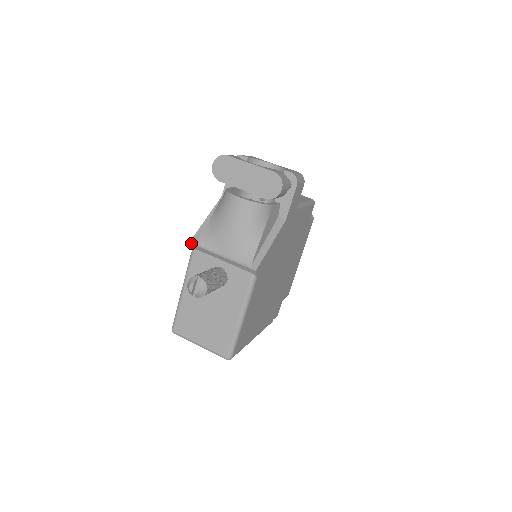
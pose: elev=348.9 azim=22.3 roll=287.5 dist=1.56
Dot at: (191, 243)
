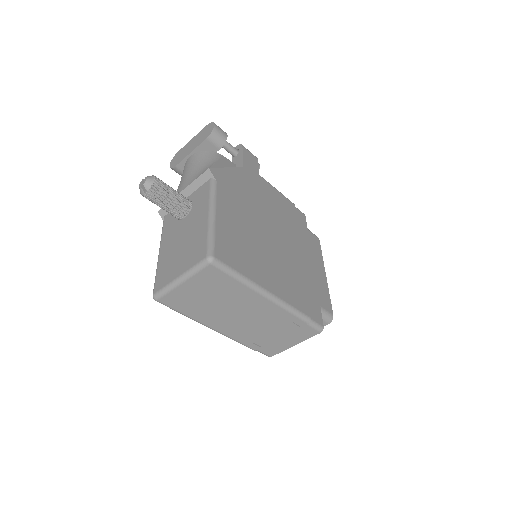
Dot at: (159, 210)
